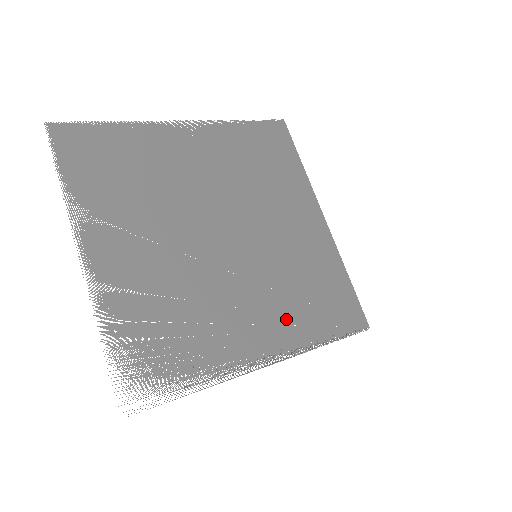
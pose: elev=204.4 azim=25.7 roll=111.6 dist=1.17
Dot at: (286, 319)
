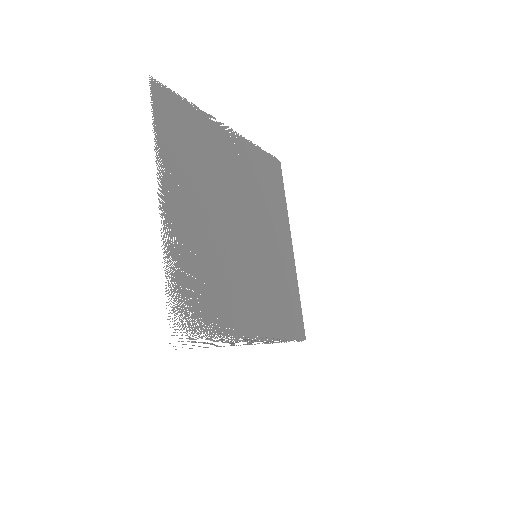
Dot at: (266, 313)
